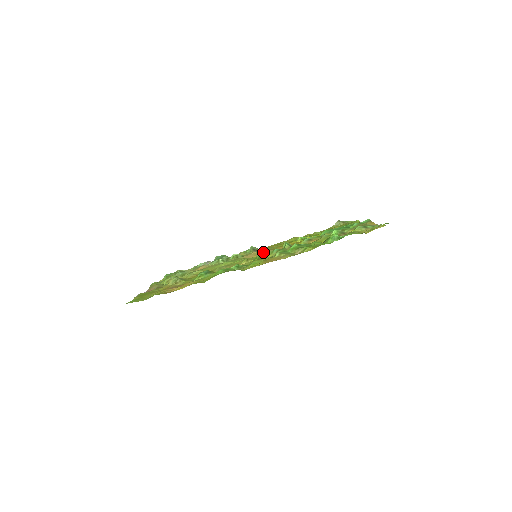
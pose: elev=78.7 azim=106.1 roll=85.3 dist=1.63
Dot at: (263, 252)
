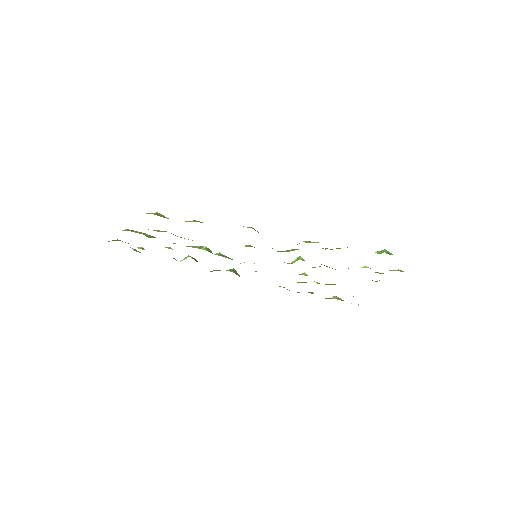
Dot at: occluded
